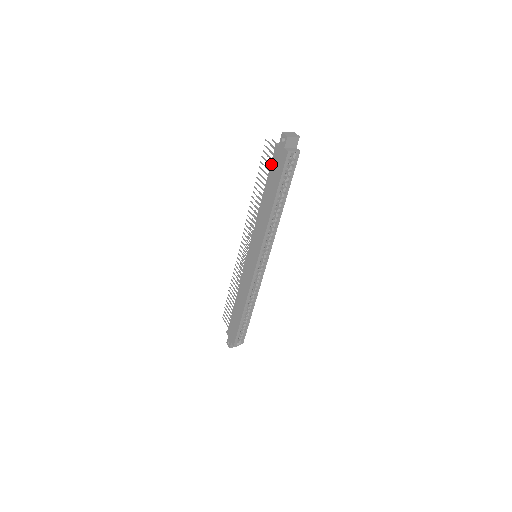
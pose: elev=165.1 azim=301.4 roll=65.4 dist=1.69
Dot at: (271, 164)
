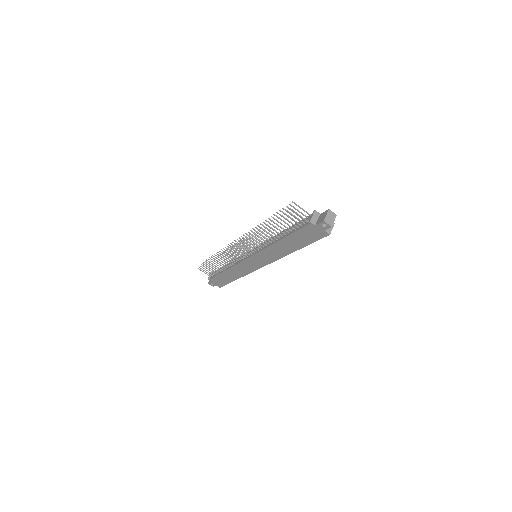
Dot at: (300, 230)
